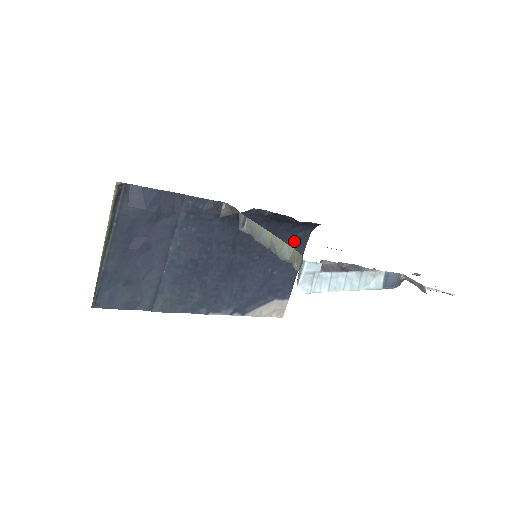
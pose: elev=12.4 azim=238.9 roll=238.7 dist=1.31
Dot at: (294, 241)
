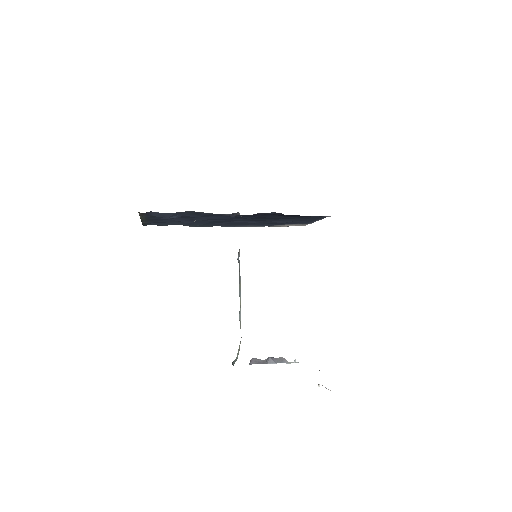
Dot at: (314, 216)
